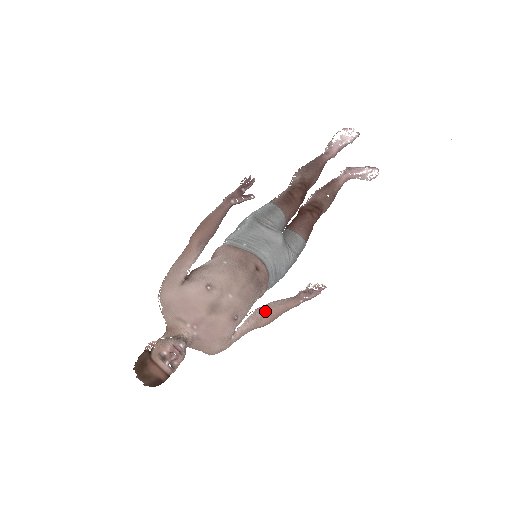
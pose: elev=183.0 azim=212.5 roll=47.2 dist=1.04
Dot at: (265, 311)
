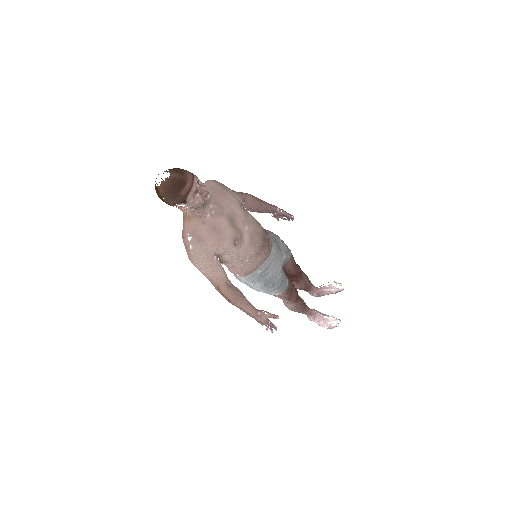
Dot at: occluded
